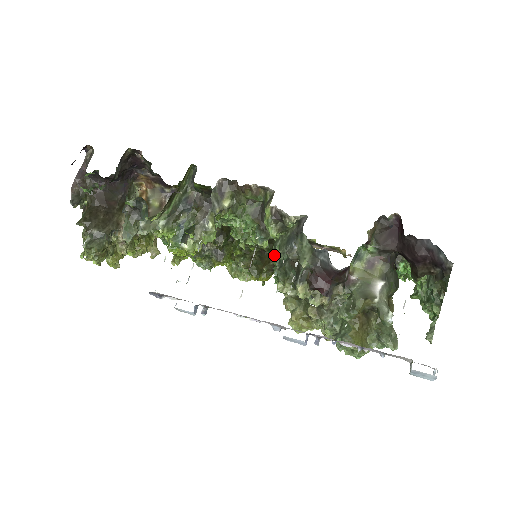
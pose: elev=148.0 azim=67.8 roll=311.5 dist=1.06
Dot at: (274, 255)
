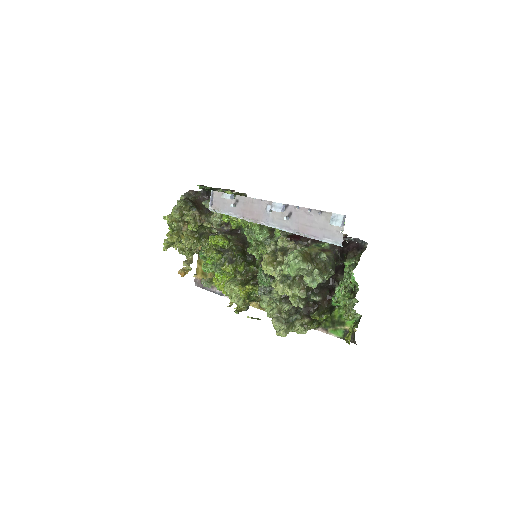
Dot at: occluded
